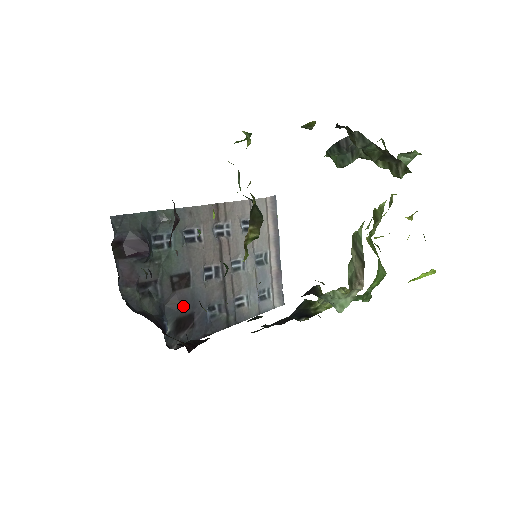
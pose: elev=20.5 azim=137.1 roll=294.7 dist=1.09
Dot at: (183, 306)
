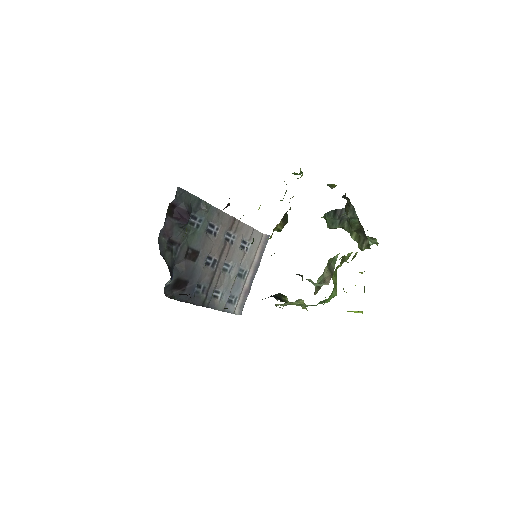
Dot at: (185, 272)
